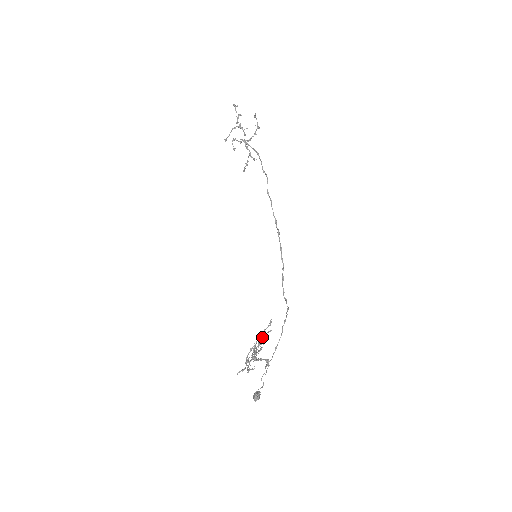
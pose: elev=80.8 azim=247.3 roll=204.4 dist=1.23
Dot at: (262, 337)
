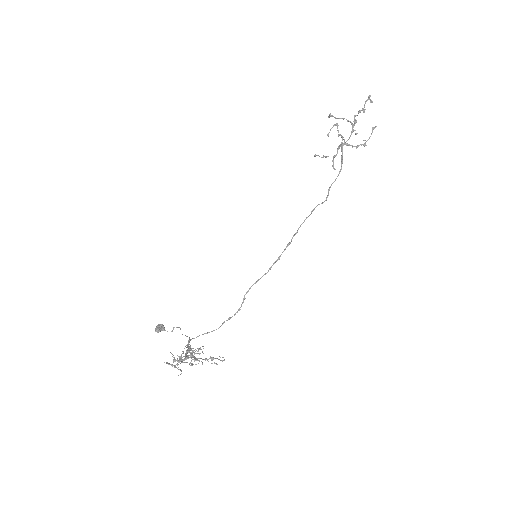
Dot at: (207, 359)
